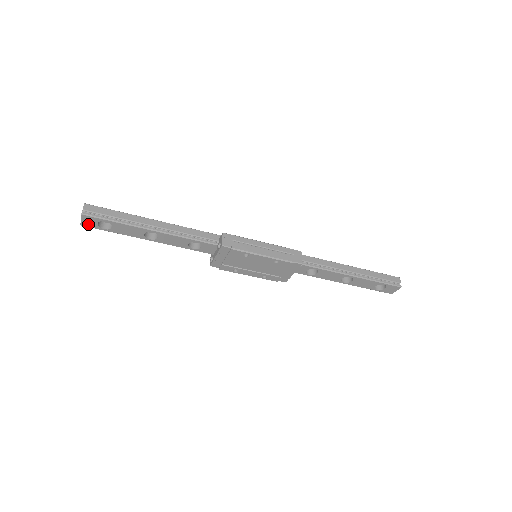
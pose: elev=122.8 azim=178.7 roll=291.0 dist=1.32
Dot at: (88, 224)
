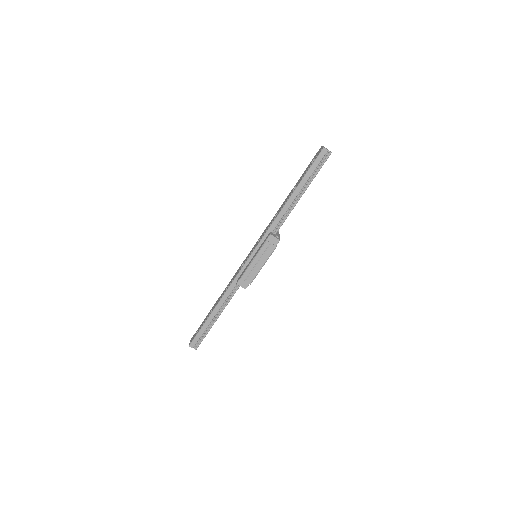
Dot at: occluded
